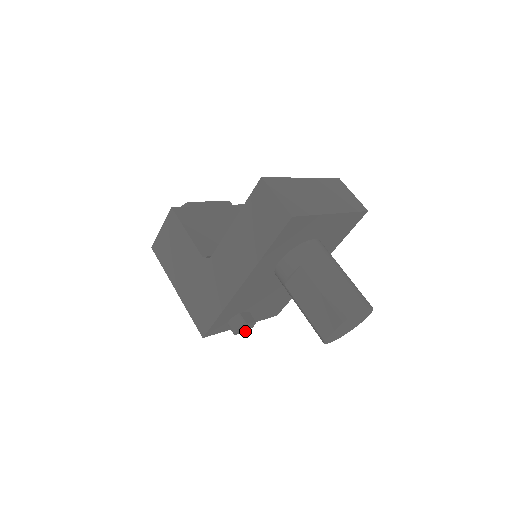
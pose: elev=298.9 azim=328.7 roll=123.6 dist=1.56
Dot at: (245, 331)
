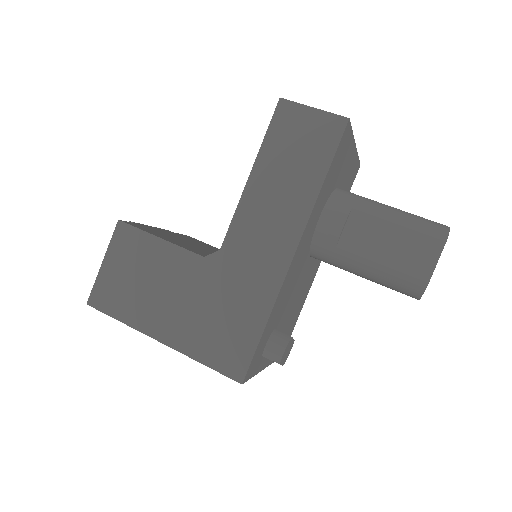
Dot at: (284, 361)
